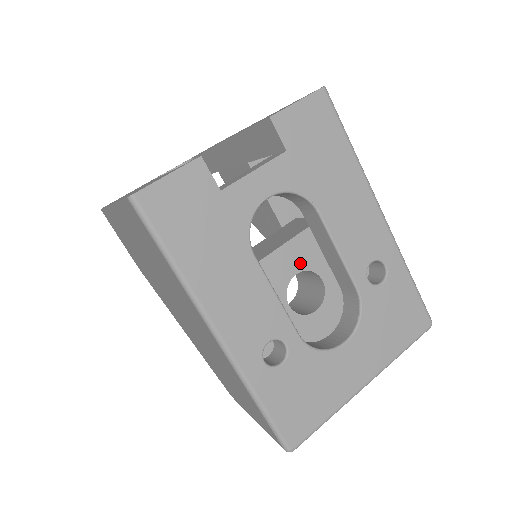
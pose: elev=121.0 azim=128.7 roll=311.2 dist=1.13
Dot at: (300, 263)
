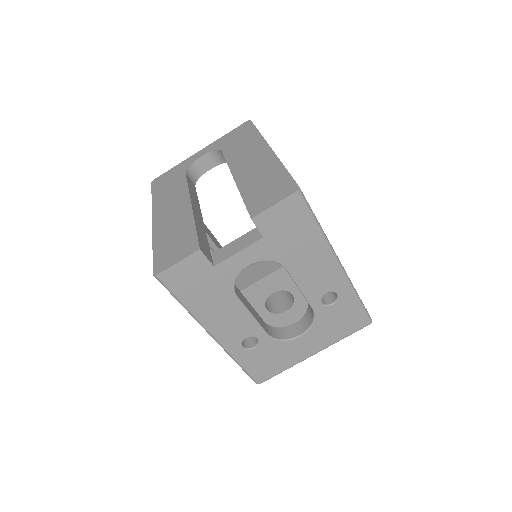
Dot at: (276, 287)
